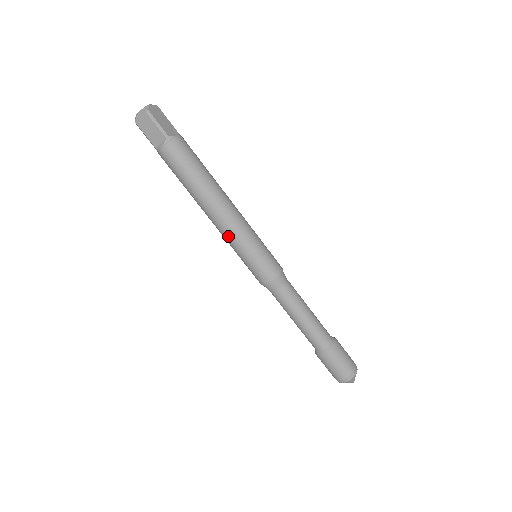
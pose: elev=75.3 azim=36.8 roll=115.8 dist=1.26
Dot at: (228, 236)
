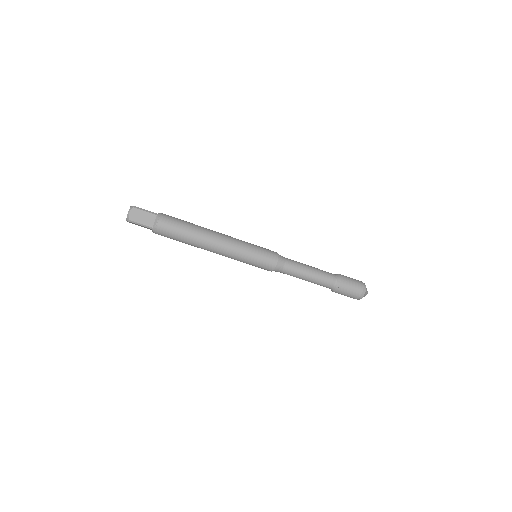
Dot at: occluded
